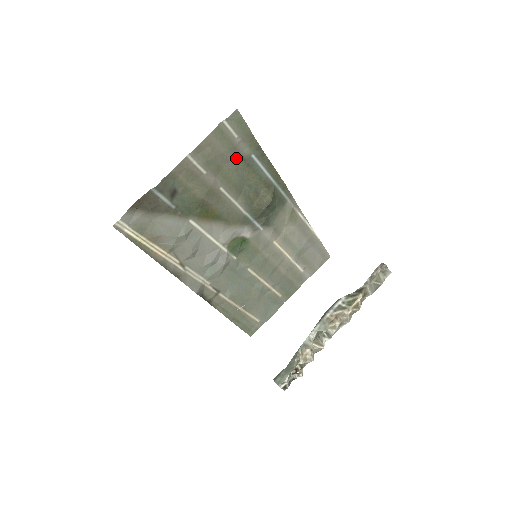
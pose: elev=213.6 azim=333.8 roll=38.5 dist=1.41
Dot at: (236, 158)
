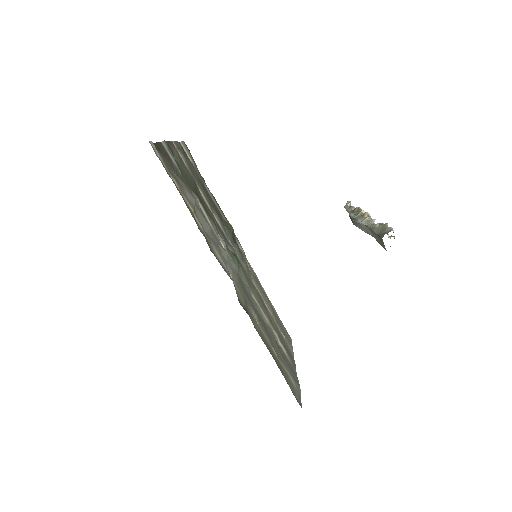
Dot at: (197, 176)
